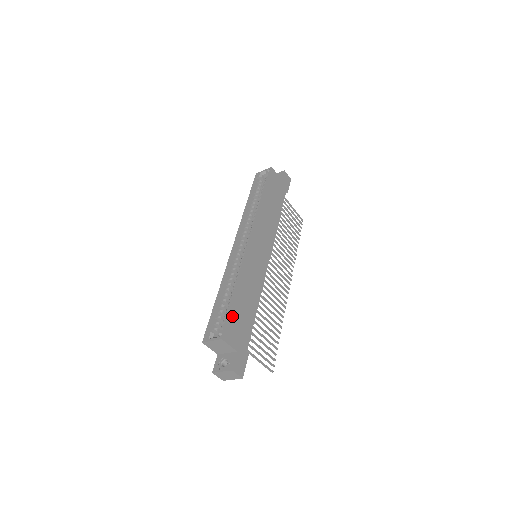
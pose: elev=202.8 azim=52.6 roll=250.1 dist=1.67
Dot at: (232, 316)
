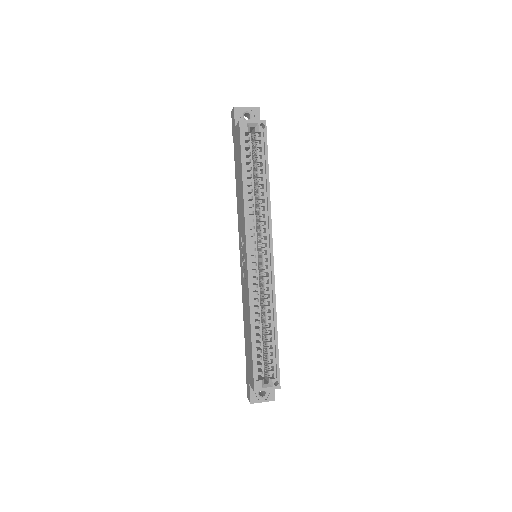
Dot at: (277, 358)
